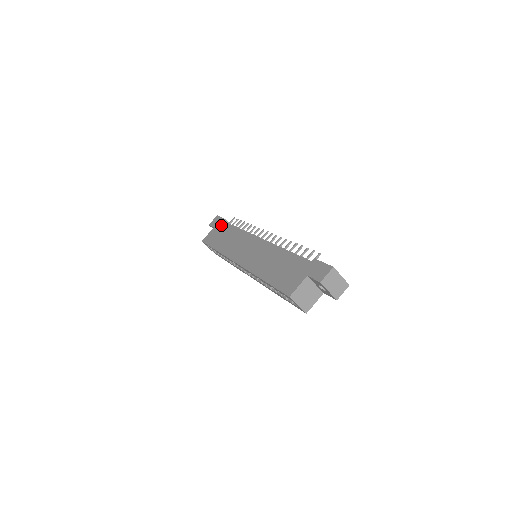
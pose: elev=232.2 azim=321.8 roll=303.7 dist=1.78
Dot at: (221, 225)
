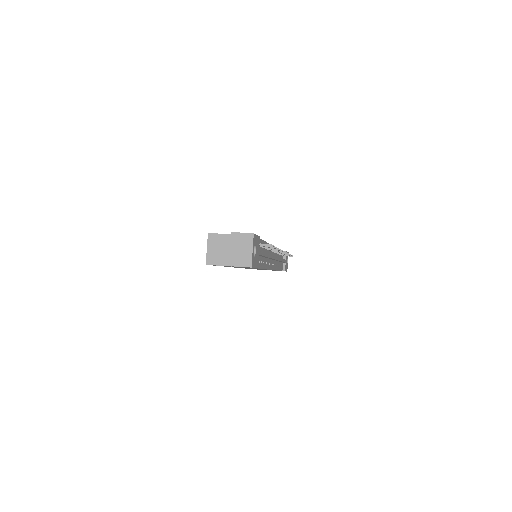
Dot at: occluded
